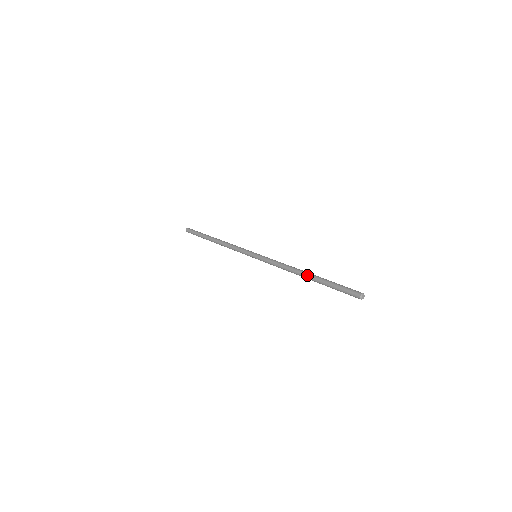
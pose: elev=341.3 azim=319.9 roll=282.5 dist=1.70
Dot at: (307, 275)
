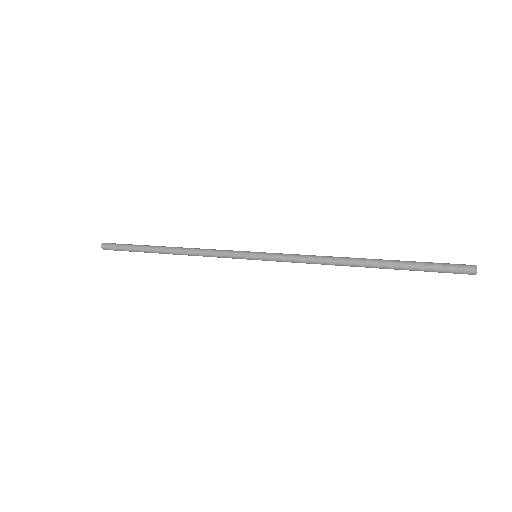
Dot at: (367, 262)
